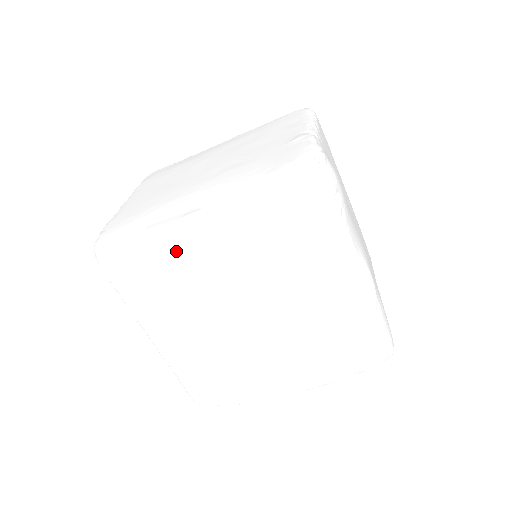
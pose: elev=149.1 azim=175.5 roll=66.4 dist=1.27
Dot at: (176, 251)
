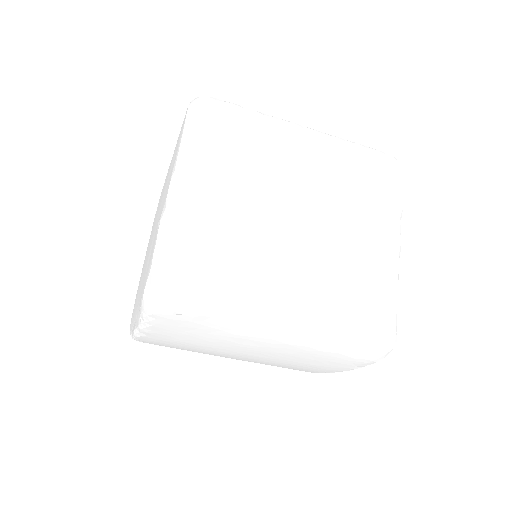
Dot at: (155, 343)
